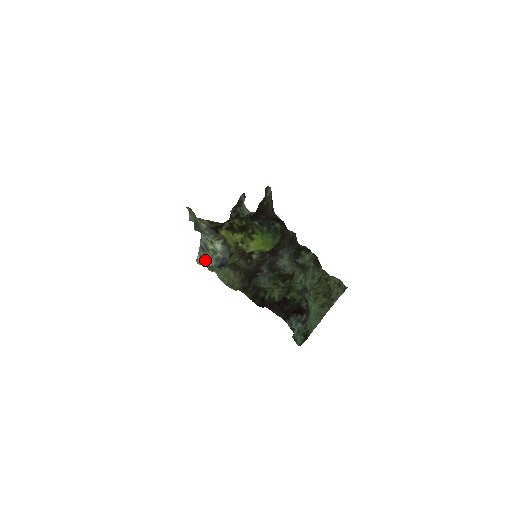
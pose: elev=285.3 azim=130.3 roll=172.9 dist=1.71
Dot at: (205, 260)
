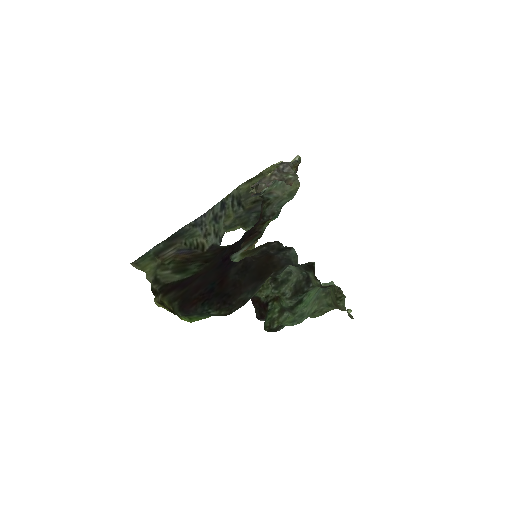
Dot at: (235, 204)
